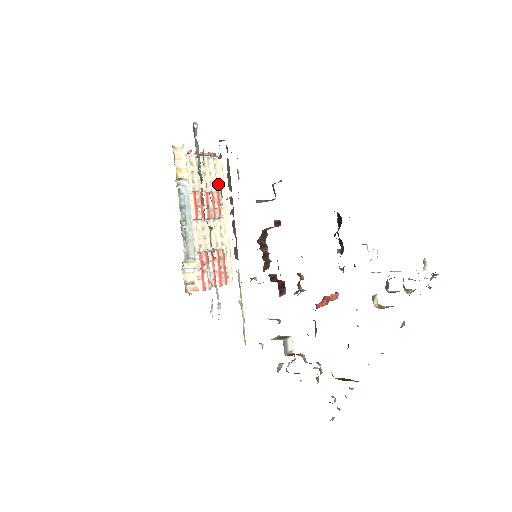
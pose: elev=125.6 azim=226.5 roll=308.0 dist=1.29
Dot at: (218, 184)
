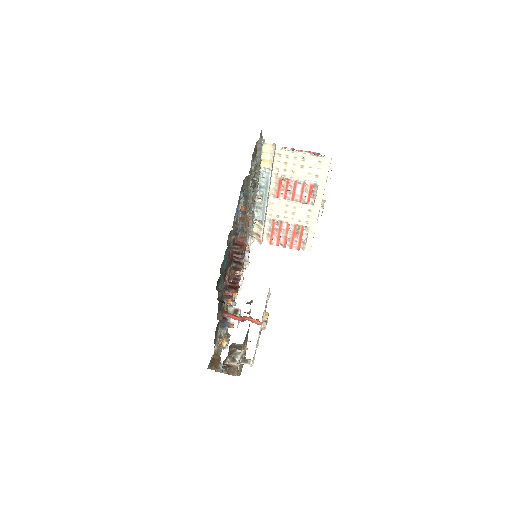
Dot at: (318, 178)
